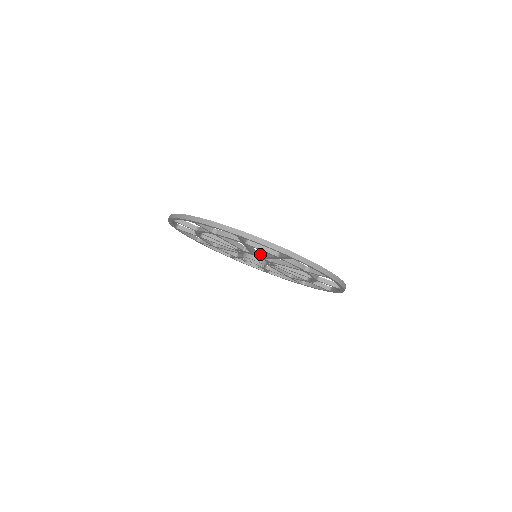
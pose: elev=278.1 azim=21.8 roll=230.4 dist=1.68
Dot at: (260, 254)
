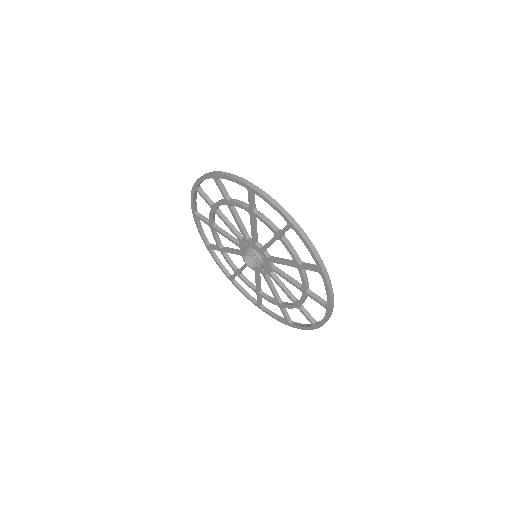
Dot at: (245, 238)
